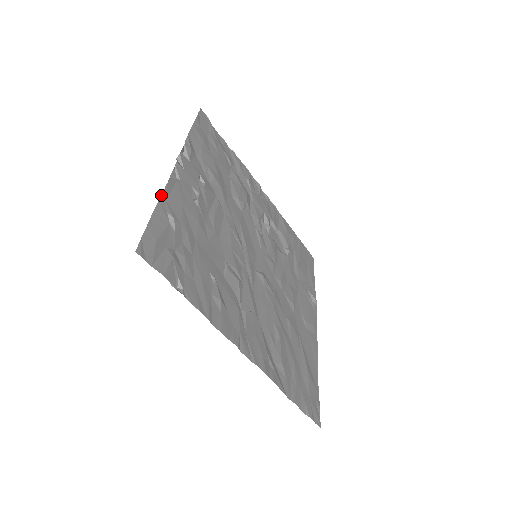
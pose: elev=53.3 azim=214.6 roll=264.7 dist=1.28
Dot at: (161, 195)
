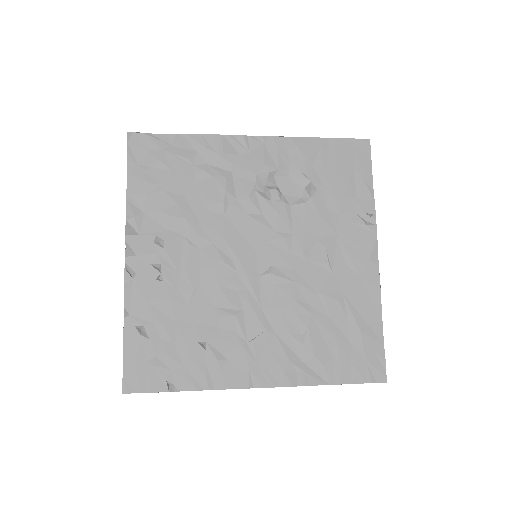
Dot at: (125, 312)
